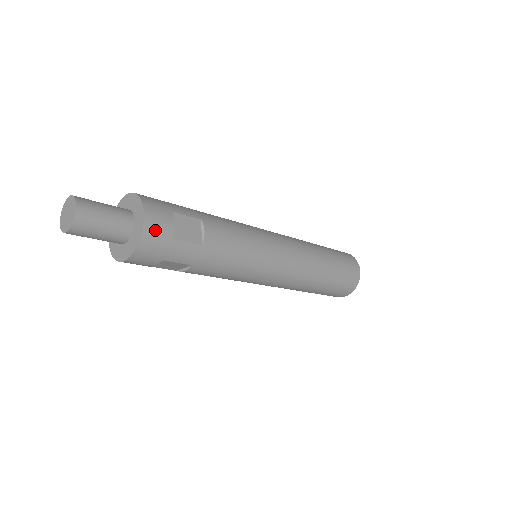
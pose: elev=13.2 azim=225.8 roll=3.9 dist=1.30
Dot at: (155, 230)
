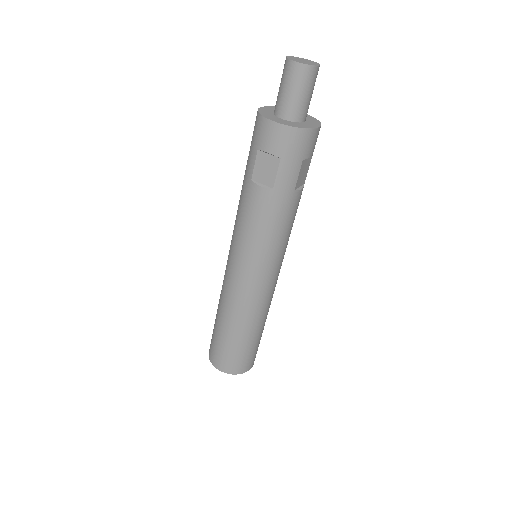
Dot at: occluded
